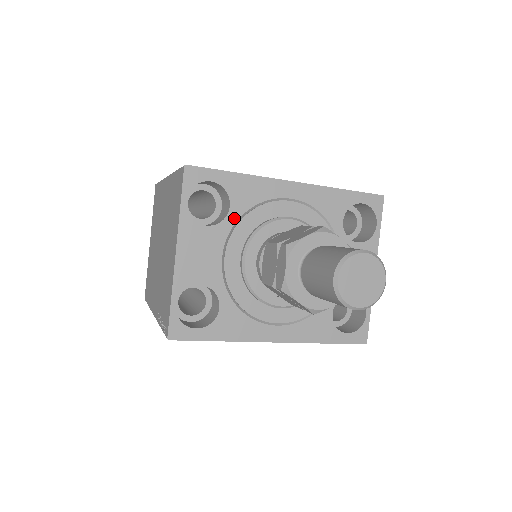
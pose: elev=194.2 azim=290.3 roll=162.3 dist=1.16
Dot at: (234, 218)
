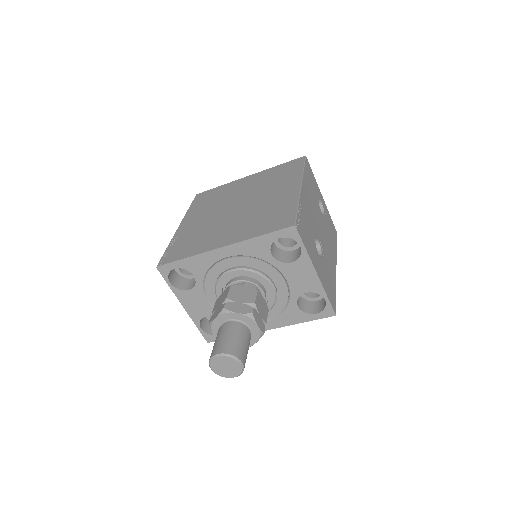
Dot at: (200, 281)
